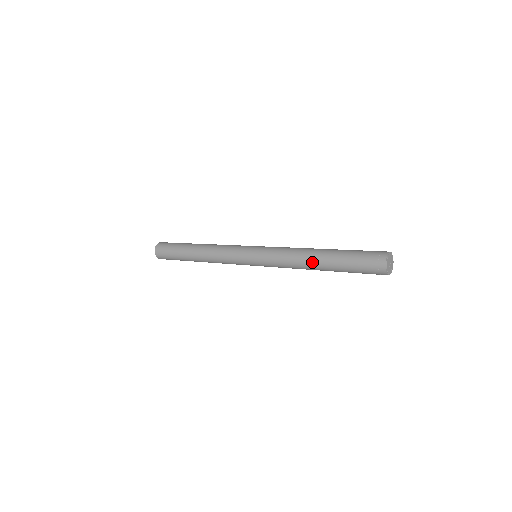
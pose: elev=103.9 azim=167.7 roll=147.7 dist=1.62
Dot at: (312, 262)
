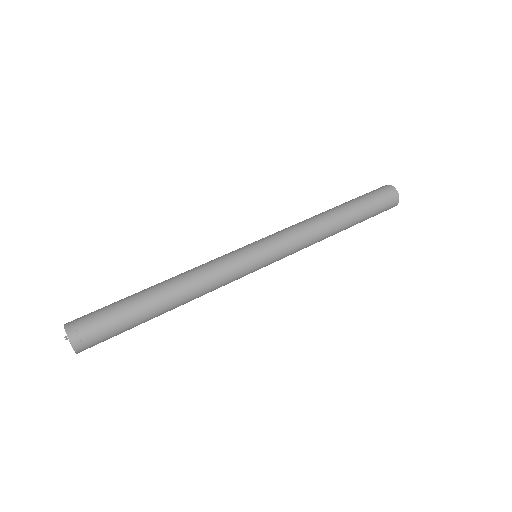
Dot at: (336, 223)
